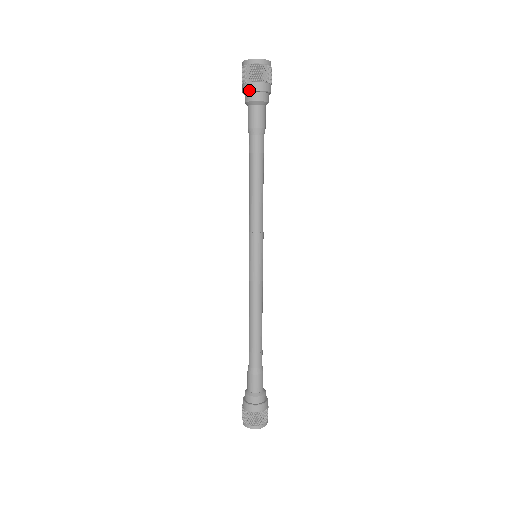
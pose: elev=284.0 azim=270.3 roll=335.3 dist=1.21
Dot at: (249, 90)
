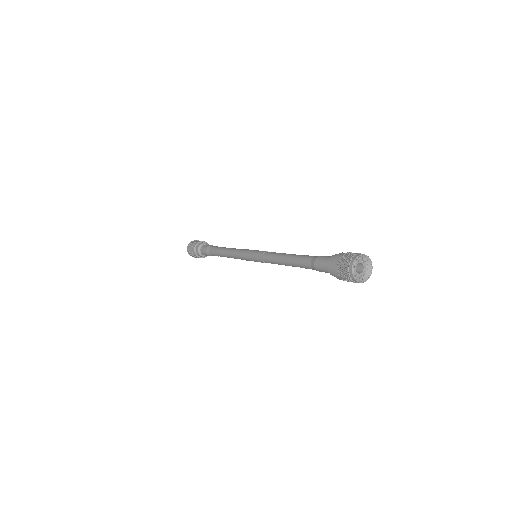
Dot at: (196, 244)
